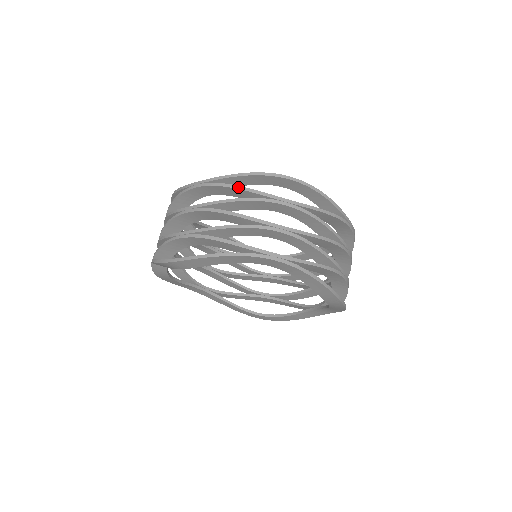
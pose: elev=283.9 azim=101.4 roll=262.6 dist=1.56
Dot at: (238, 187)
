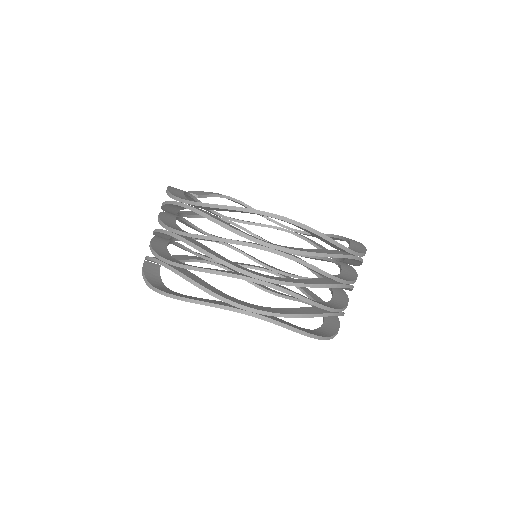
Dot at: (220, 223)
